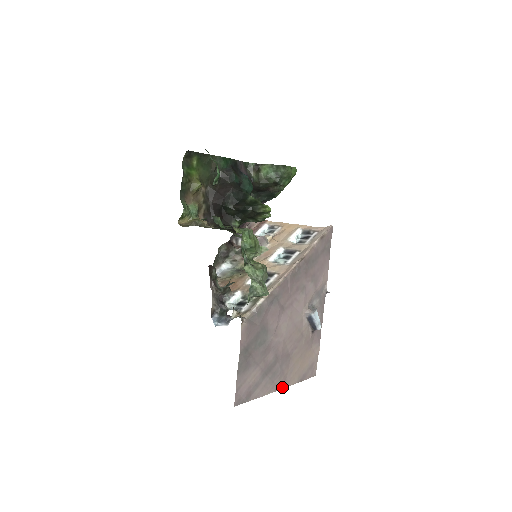
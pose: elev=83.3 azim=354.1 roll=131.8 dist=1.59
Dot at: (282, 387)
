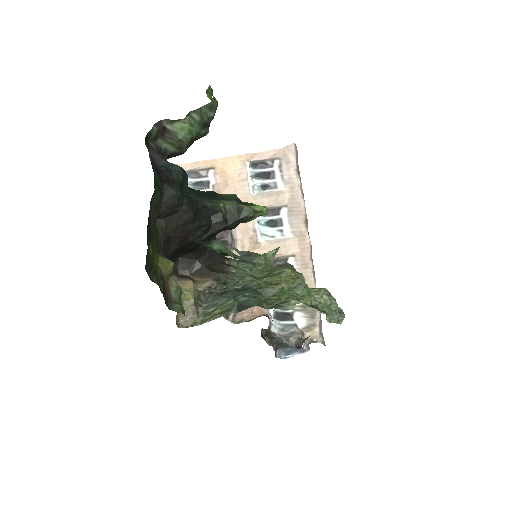
Dot at: occluded
